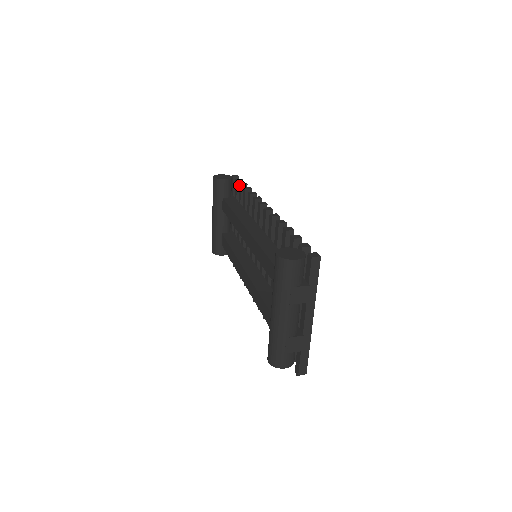
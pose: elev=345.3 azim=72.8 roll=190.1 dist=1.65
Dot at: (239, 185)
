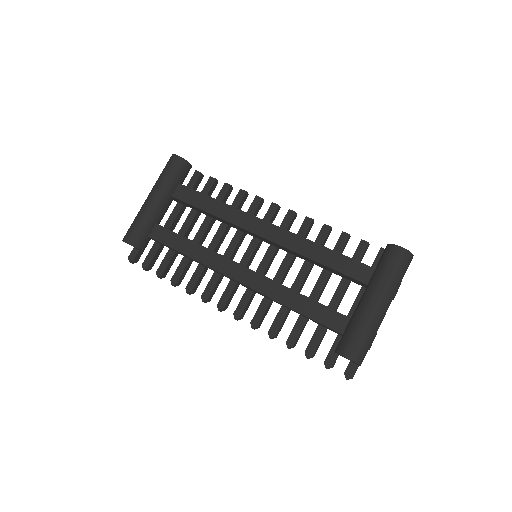
Dot at: (209, 178)
